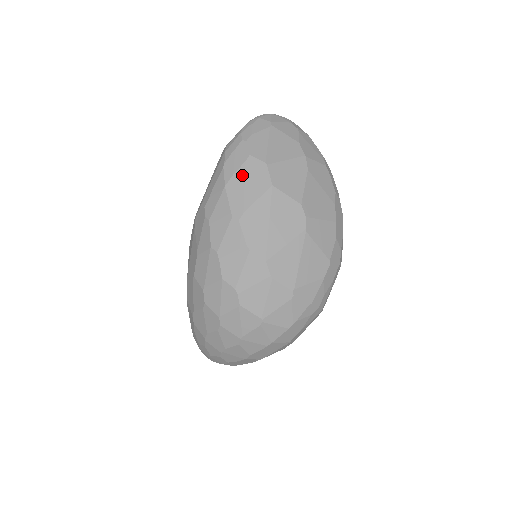
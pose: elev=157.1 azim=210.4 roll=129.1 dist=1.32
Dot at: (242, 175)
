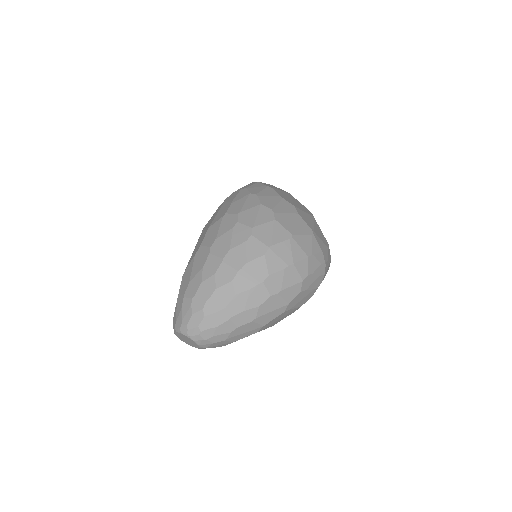
Dot at: occluded
